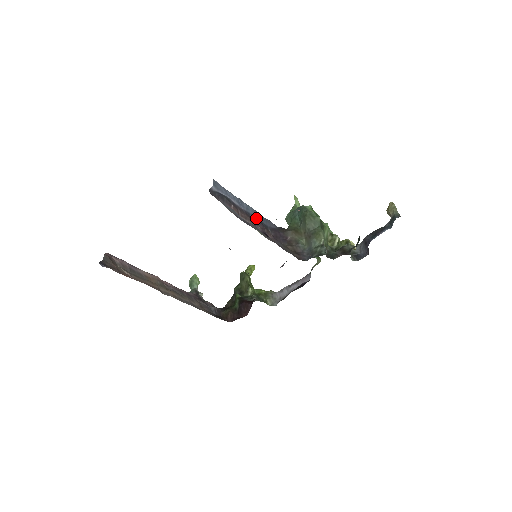
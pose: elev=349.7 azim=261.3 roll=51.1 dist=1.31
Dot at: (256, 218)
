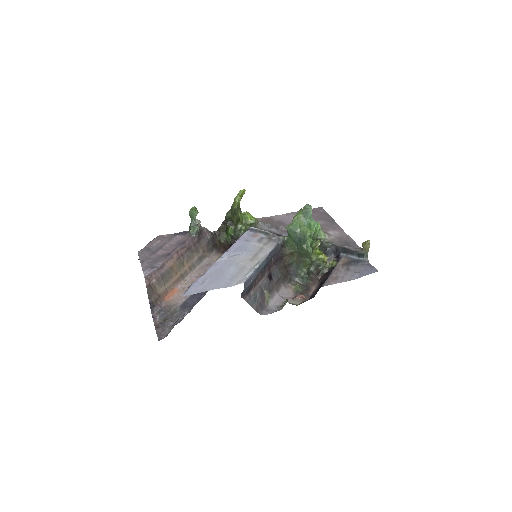
Dot at: (266, 265)
